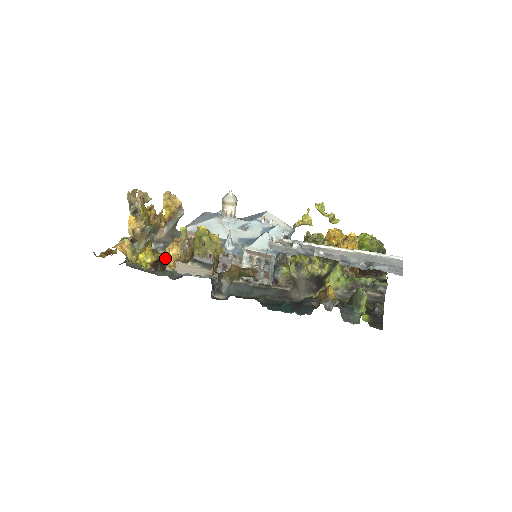
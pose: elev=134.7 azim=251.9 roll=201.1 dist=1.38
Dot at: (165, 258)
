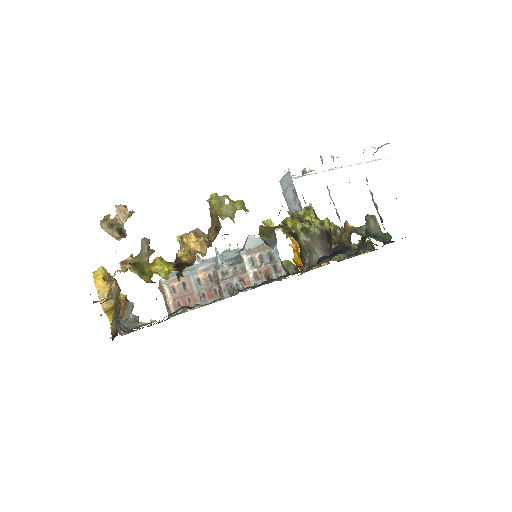
Dot at: (183, 259)
